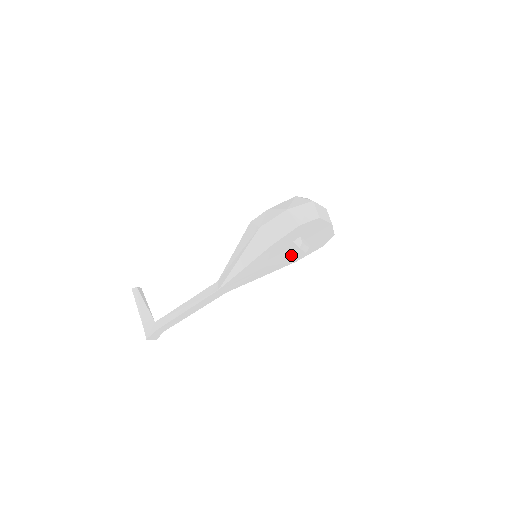
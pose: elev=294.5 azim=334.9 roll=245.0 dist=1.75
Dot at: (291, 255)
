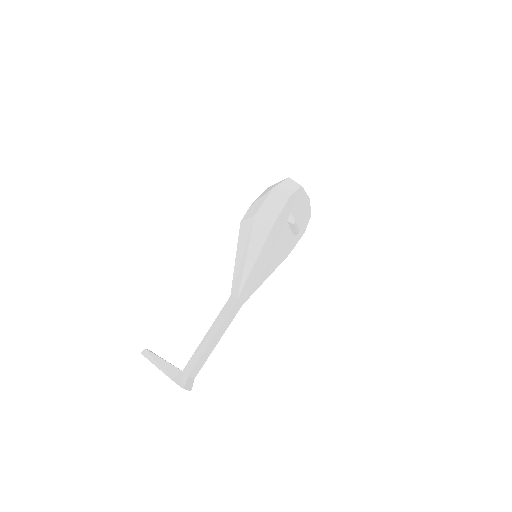
Dot at: (286, 243)
